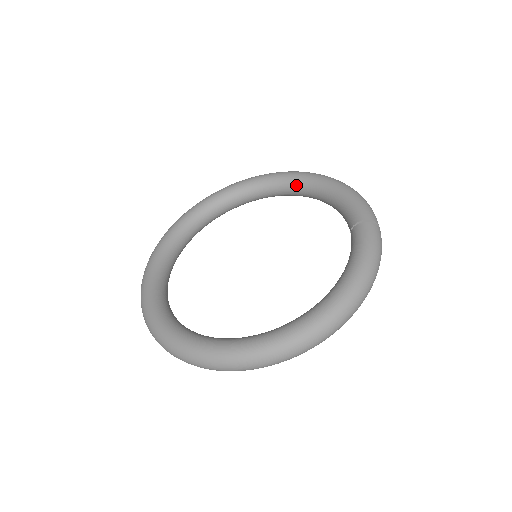
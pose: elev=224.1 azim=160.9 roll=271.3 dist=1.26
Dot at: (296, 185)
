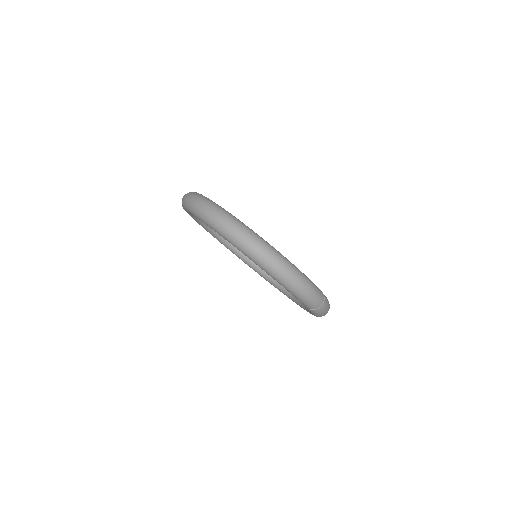
Dot at: occluded
